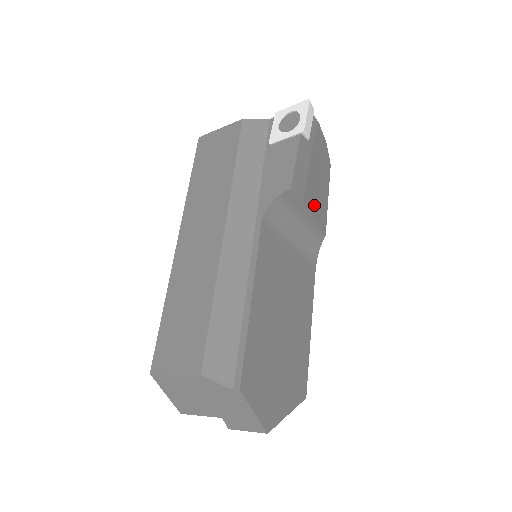
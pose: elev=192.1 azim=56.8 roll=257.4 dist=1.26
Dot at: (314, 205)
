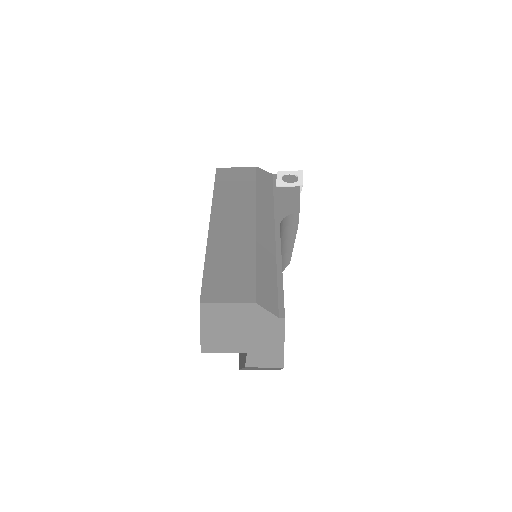
Dot at: occluded
